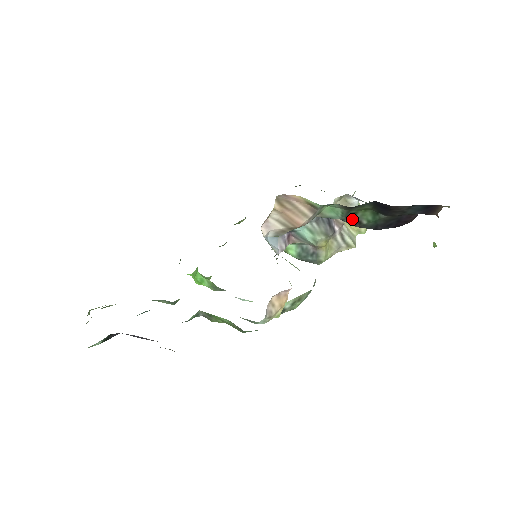
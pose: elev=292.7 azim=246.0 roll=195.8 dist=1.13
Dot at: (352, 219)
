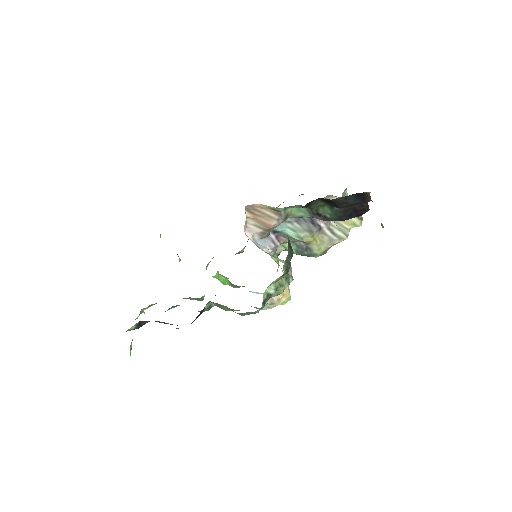
Dot at: (318, 215)
